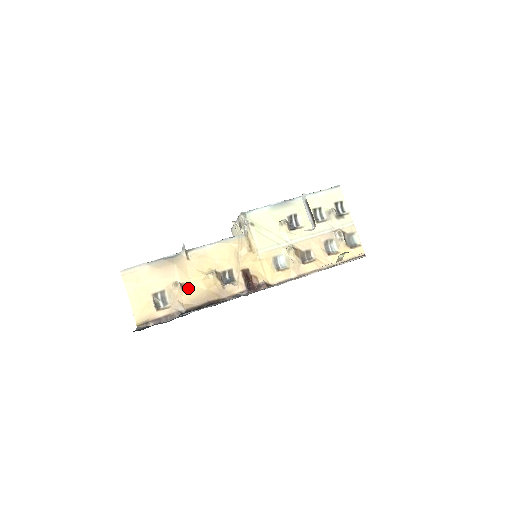
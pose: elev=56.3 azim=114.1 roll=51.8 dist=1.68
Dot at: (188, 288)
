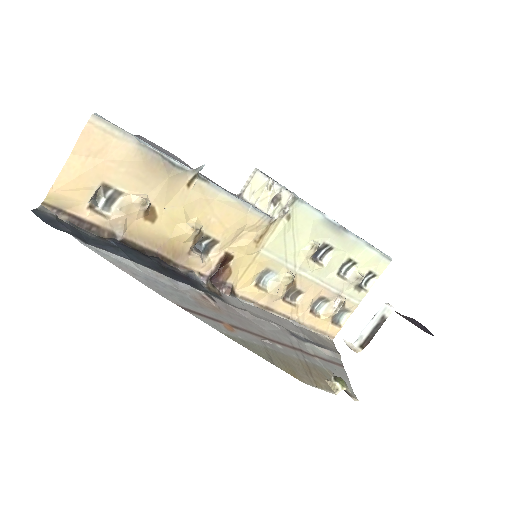
Dot at: (152, 217)
